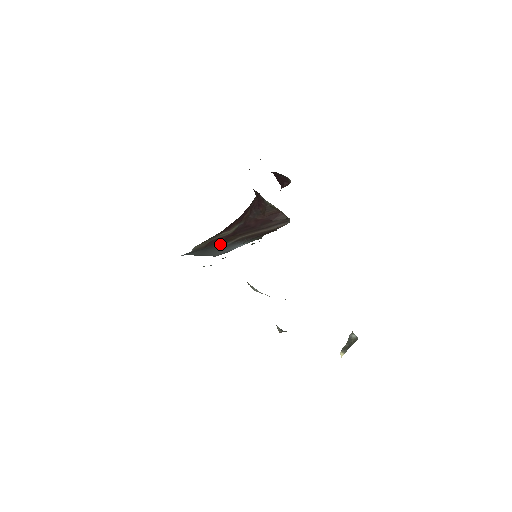
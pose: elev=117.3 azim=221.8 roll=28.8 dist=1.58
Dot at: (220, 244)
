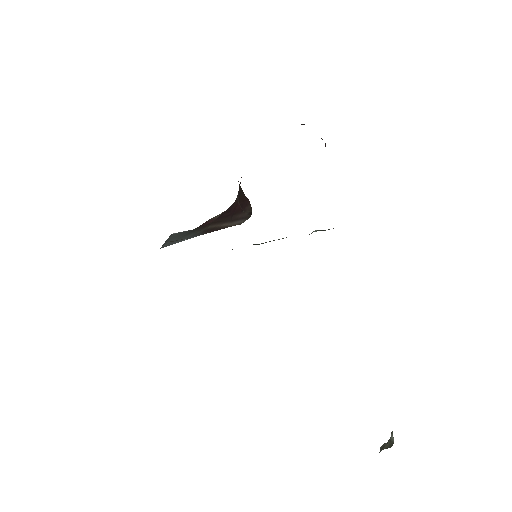
Dot at: (199, 229)
